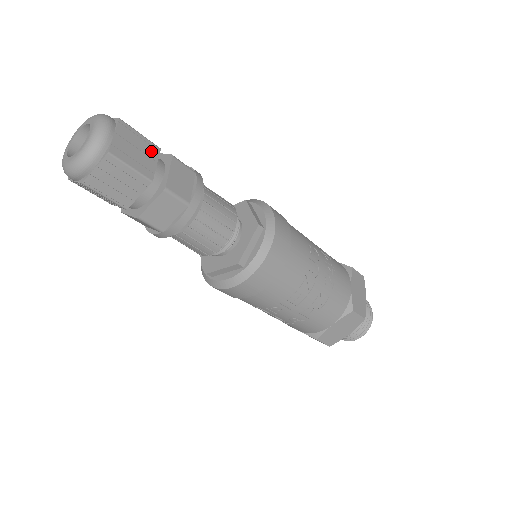
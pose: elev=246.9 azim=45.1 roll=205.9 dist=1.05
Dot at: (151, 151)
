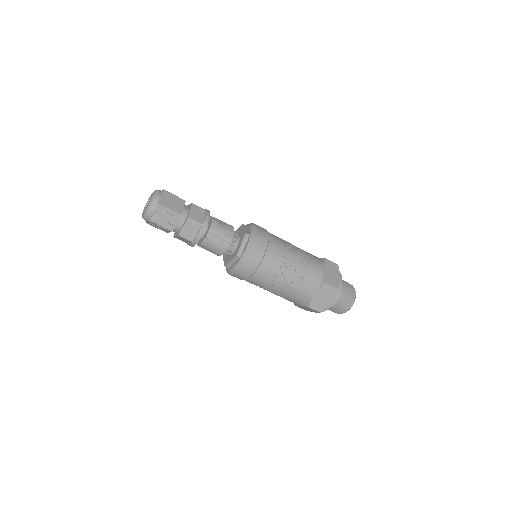
Dot at: (180, 202)
